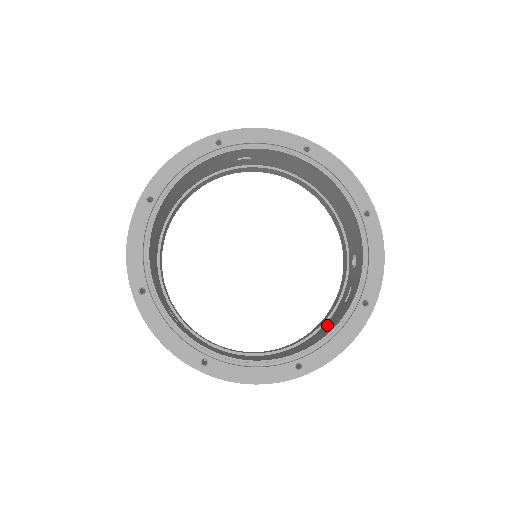
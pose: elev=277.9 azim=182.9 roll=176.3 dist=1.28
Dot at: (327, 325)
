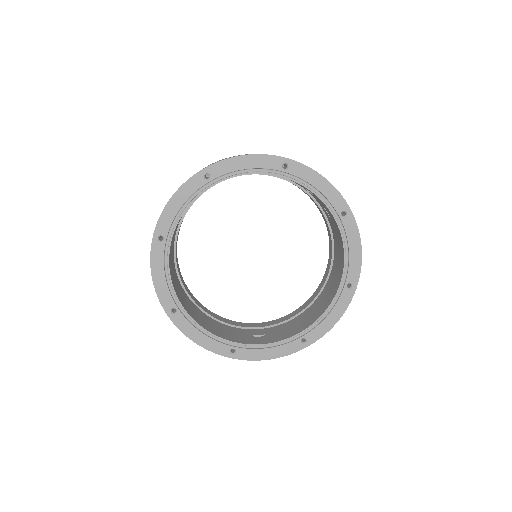
Dot at: (335, 240)
